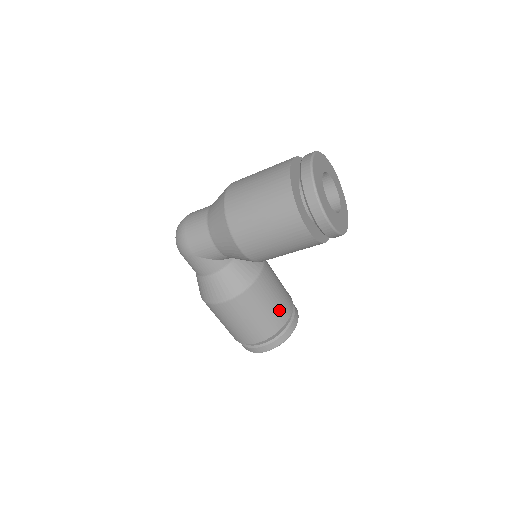
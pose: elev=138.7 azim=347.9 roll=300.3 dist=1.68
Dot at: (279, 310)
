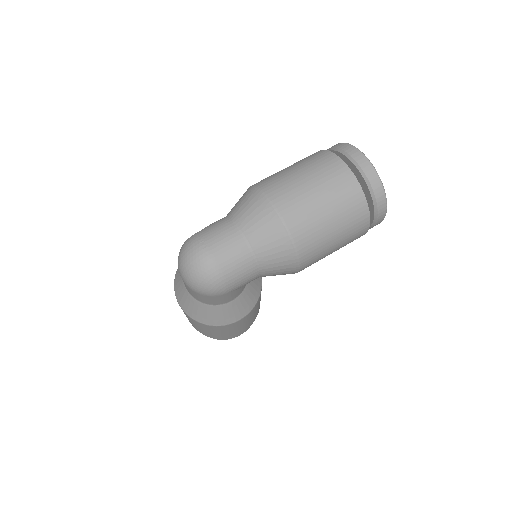
Dot at: occluded
